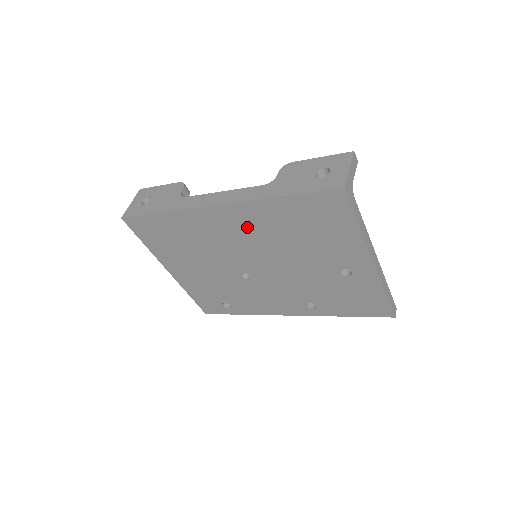
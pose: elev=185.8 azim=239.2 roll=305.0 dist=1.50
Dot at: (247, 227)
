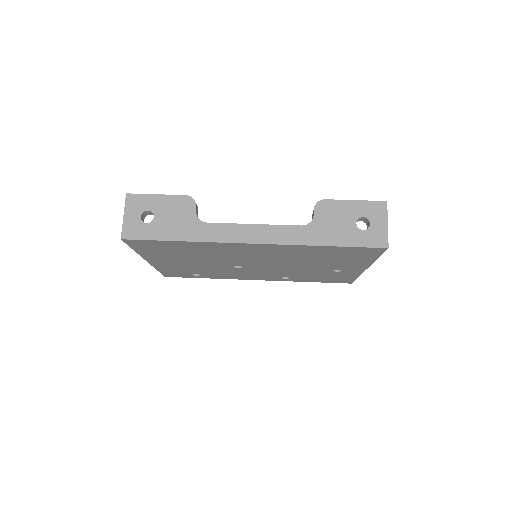
Dot at: (272, 253)
